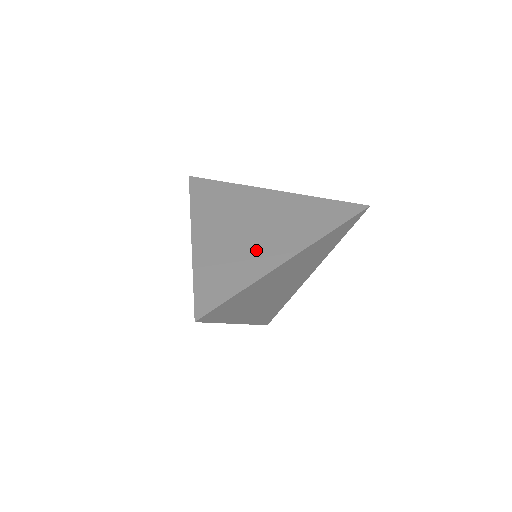
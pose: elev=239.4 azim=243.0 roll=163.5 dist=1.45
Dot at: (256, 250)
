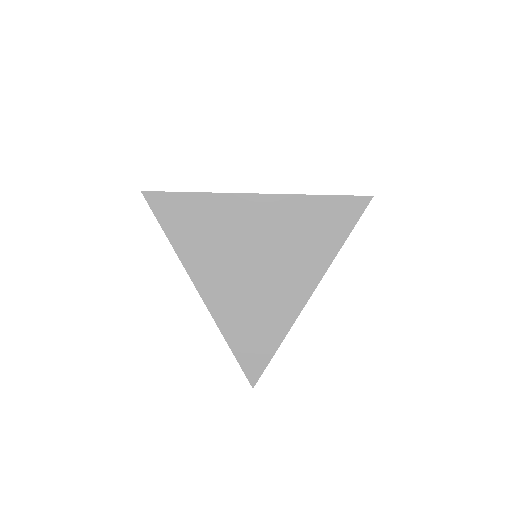
Dot at: (274, 293)
